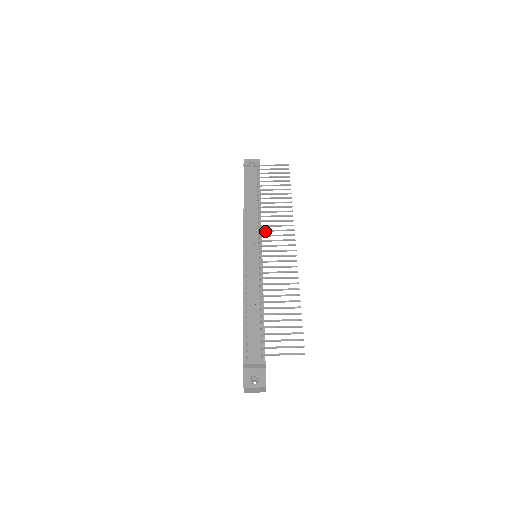
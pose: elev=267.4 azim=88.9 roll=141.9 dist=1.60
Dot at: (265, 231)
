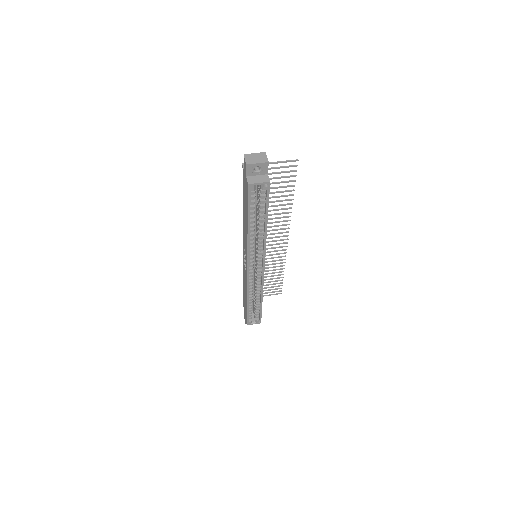
Dot at: occluded
